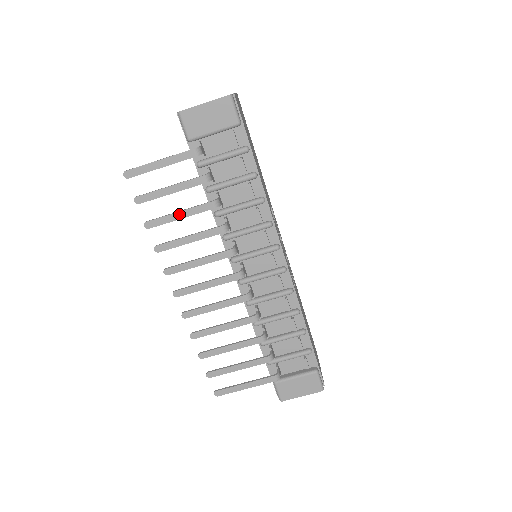
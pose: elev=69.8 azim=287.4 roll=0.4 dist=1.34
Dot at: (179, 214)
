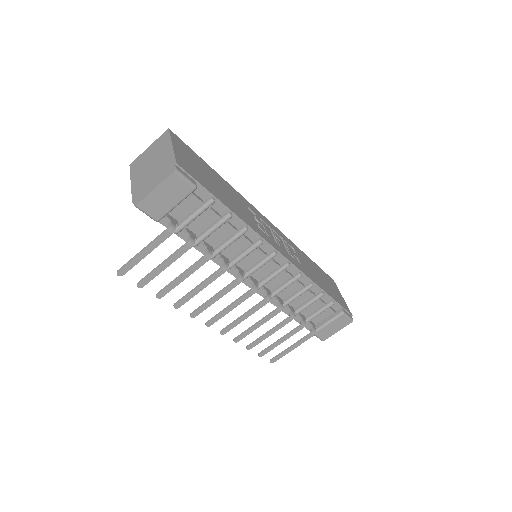
Dot at: (181, 277)
